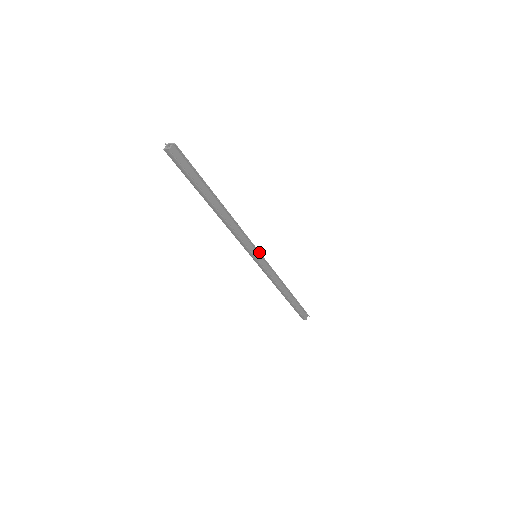
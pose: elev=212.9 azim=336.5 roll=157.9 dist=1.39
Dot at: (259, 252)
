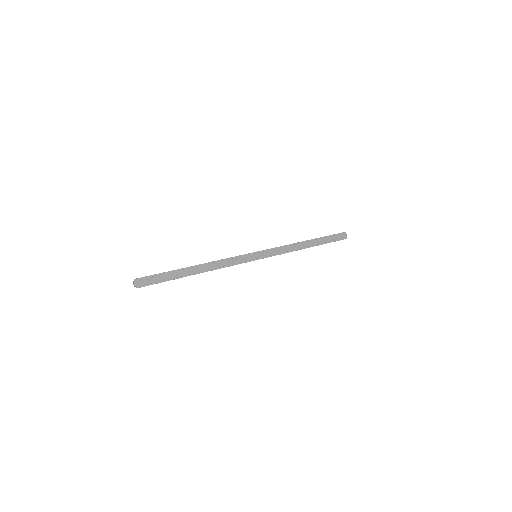
Dot at: occluded
